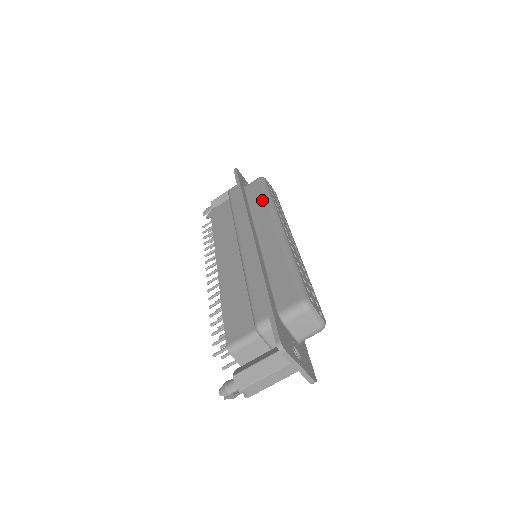
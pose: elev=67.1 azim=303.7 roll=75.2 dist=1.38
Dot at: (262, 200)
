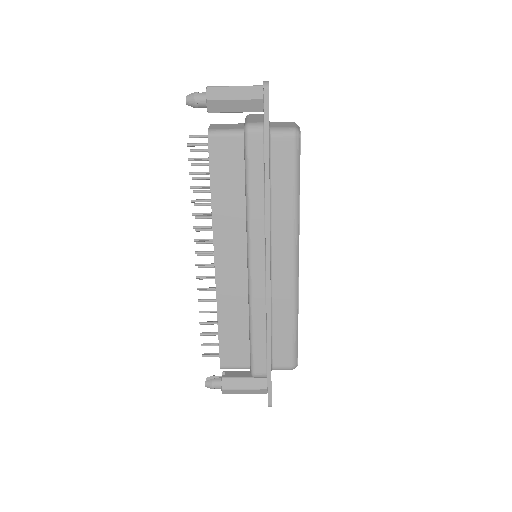
Dot at: (289, 198)
